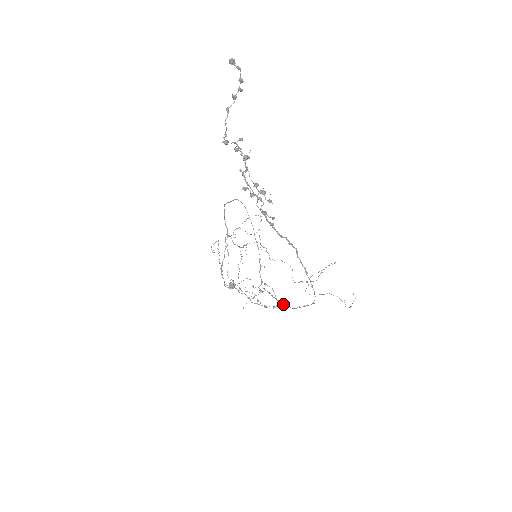
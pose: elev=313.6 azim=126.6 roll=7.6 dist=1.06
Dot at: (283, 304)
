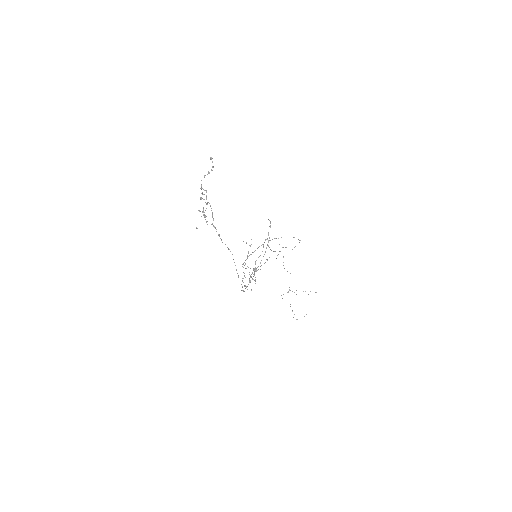
Dot at: (246, 287)
